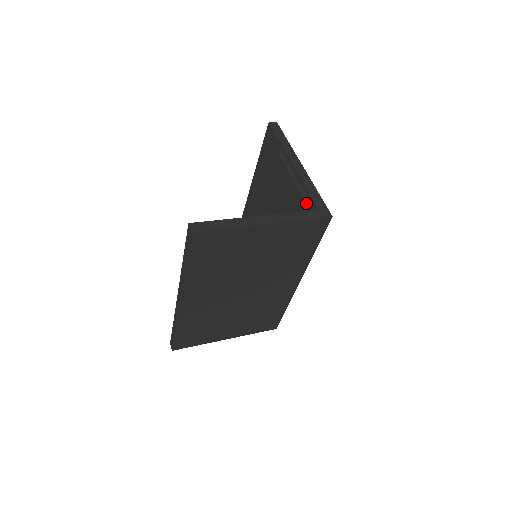
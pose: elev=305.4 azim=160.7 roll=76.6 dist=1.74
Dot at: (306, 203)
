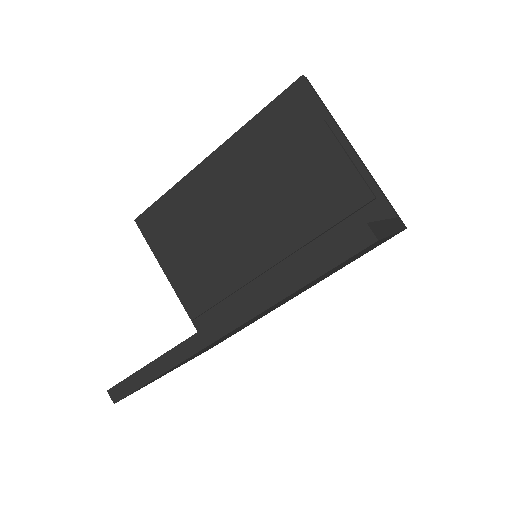
Dot at: (370, 203)
